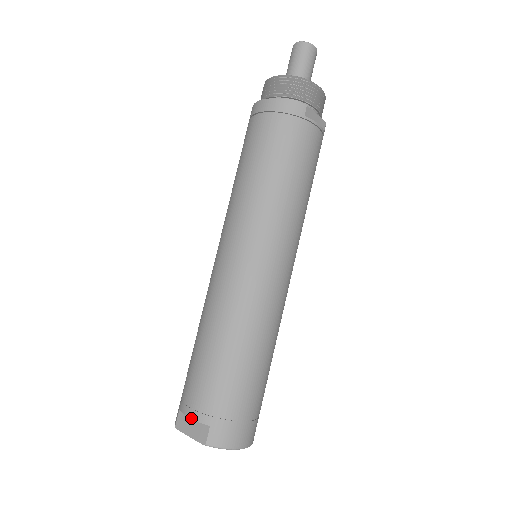
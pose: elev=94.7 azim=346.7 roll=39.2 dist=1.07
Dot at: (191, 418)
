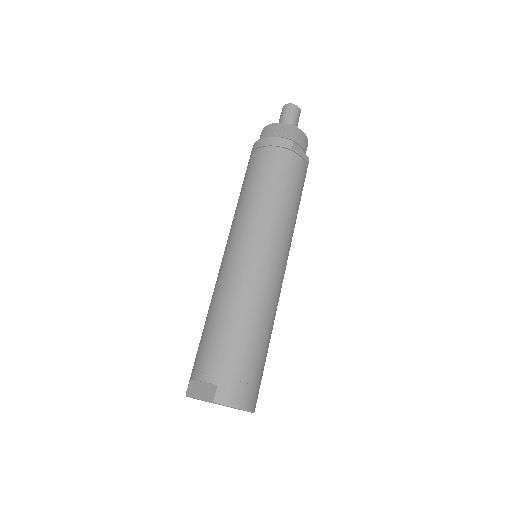
Dot at: (201, 380)
